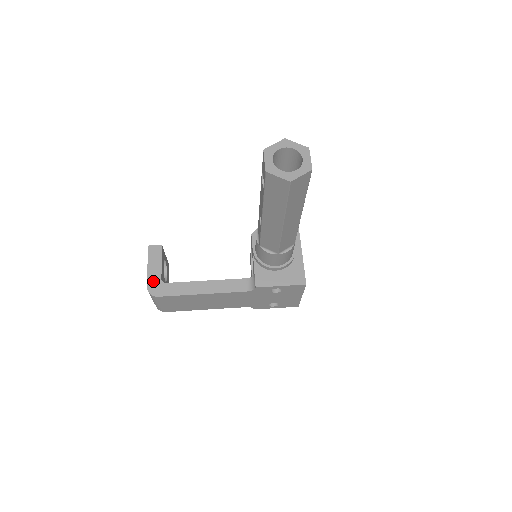
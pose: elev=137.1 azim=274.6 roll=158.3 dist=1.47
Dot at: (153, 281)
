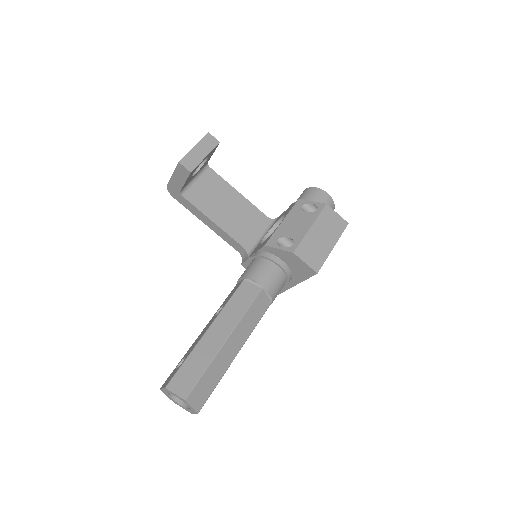
Dot at: (173, 187)
